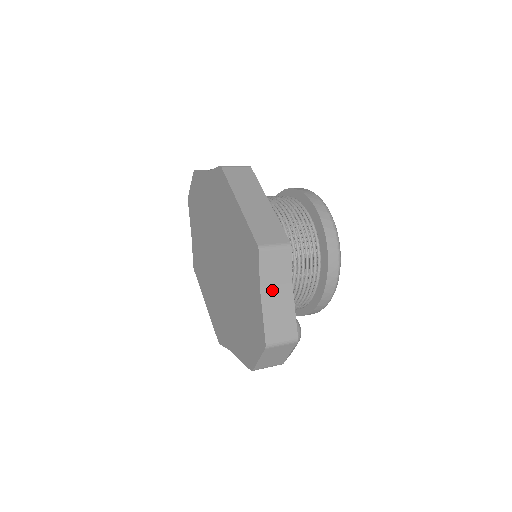
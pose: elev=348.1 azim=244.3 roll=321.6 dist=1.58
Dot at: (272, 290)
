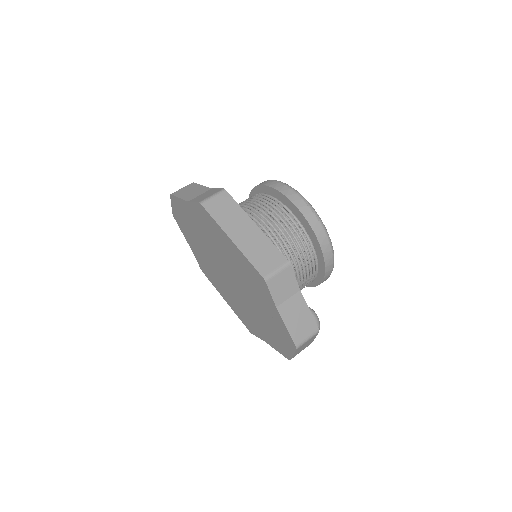
Dot at: (286, 304)
